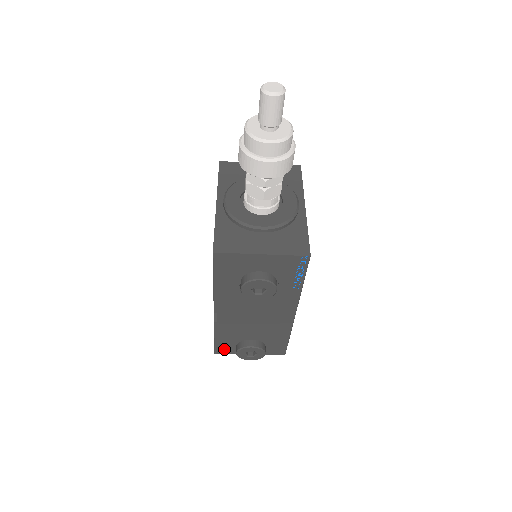
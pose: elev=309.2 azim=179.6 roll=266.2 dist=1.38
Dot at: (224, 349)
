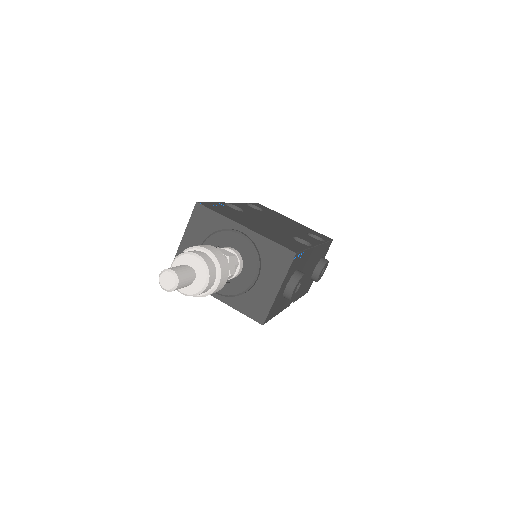
Dot at: (309, 287)
